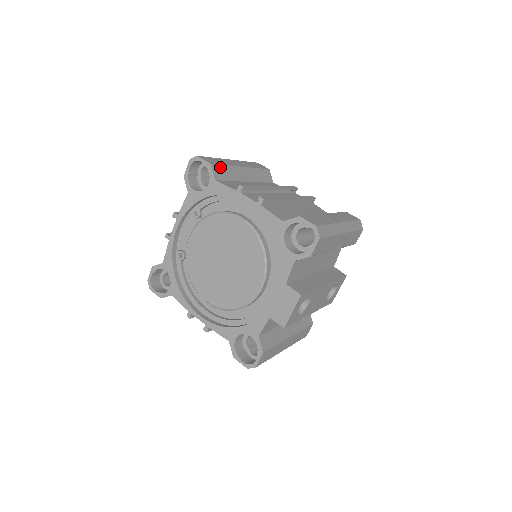
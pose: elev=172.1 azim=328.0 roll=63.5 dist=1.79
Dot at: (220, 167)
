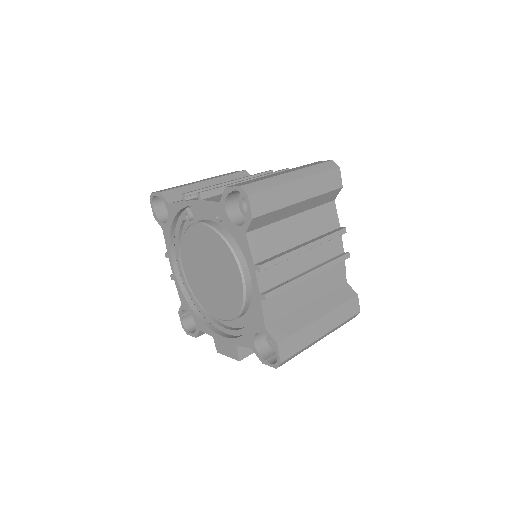
Dot at: (265, 216)
